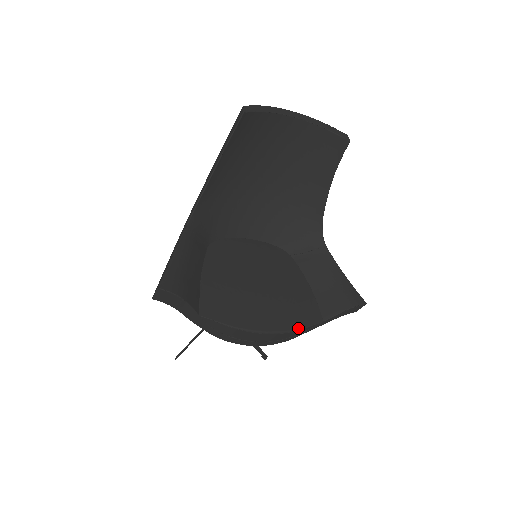
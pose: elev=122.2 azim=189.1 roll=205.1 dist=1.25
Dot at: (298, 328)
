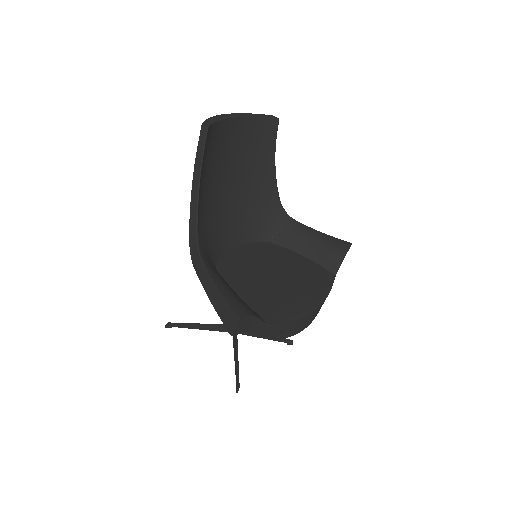
Dot at: (328, 290)
